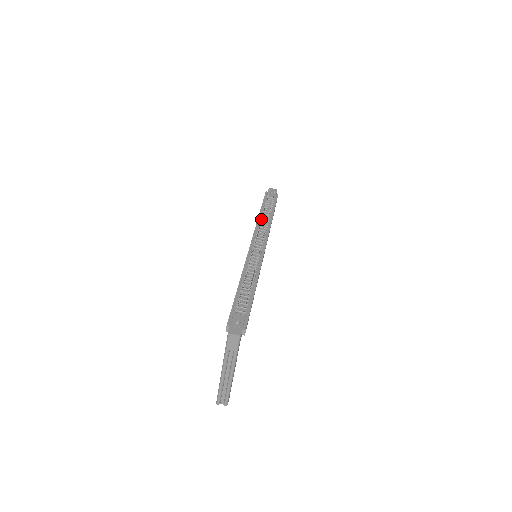
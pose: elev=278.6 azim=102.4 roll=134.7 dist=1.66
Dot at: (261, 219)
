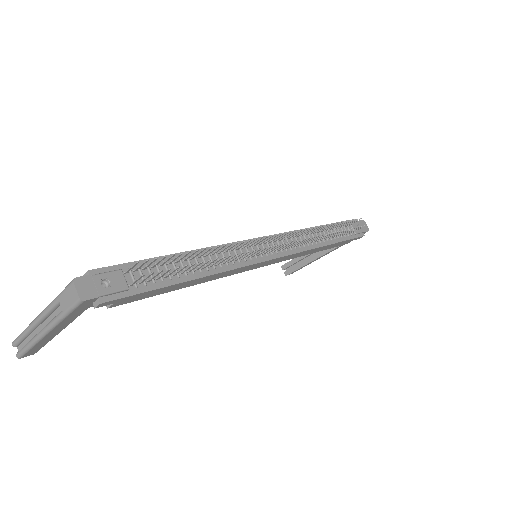
Dot at: (311, 229)
